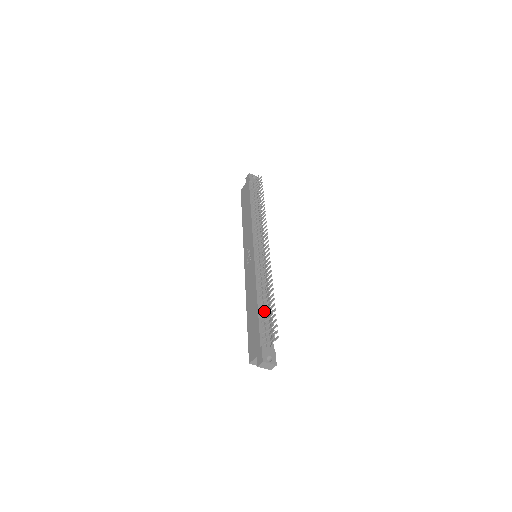
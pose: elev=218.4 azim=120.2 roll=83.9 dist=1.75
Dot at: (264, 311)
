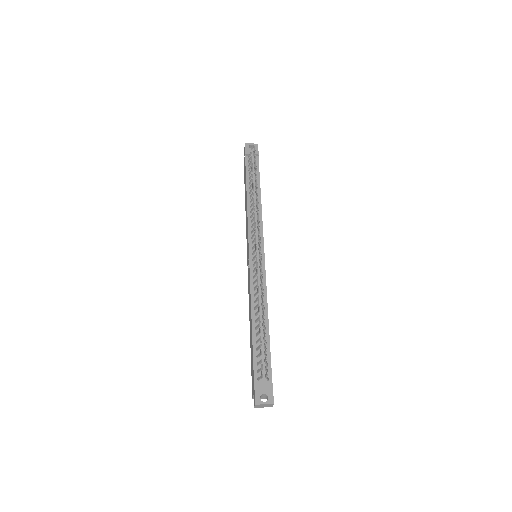
Dot at: (259, 334)
